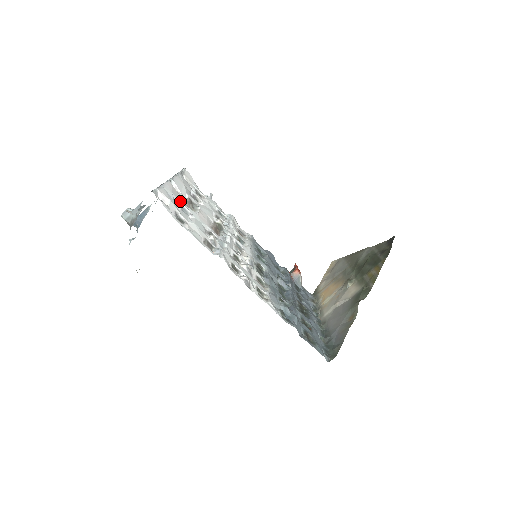
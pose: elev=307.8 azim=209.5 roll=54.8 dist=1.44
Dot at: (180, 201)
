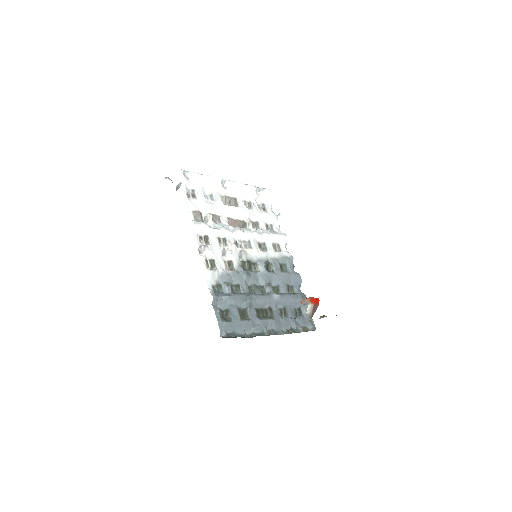
Dot at: (215, 191)
